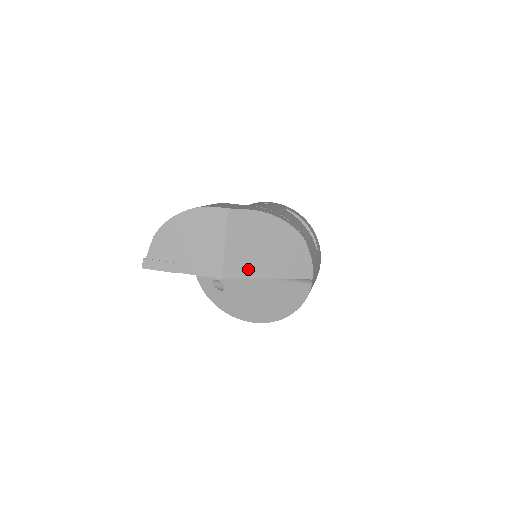
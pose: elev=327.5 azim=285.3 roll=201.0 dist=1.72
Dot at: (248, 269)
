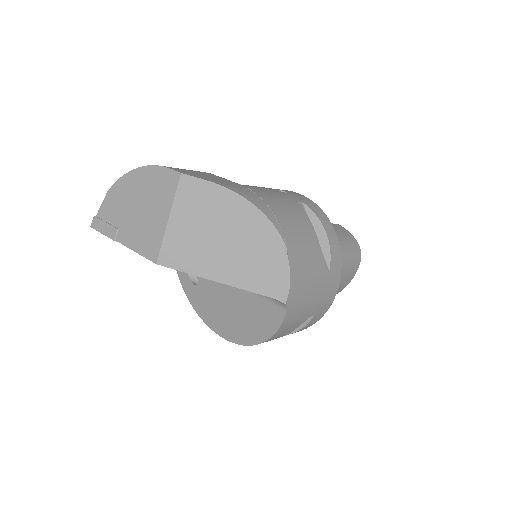
Dot at: (194, 261)
